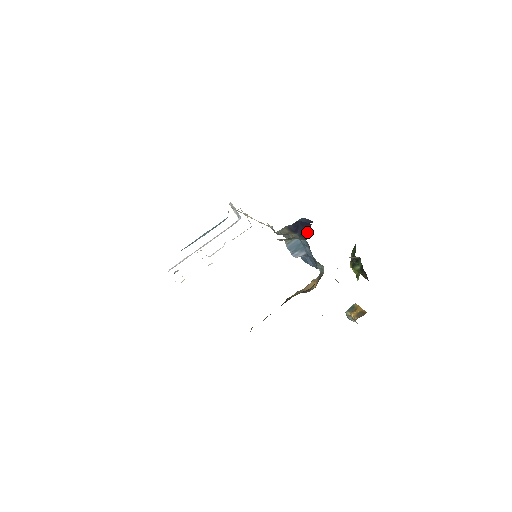
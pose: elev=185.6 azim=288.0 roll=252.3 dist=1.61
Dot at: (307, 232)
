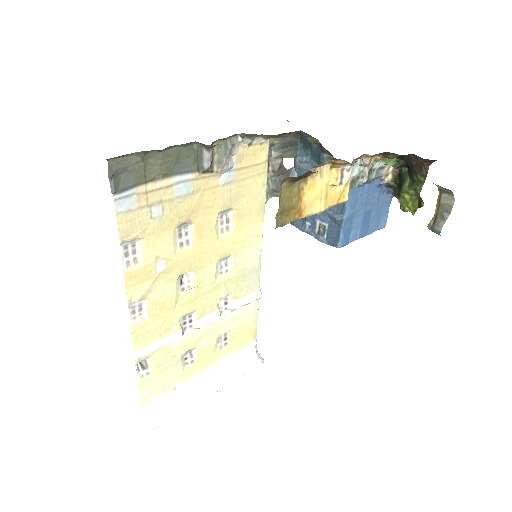
Dot at: occluded
